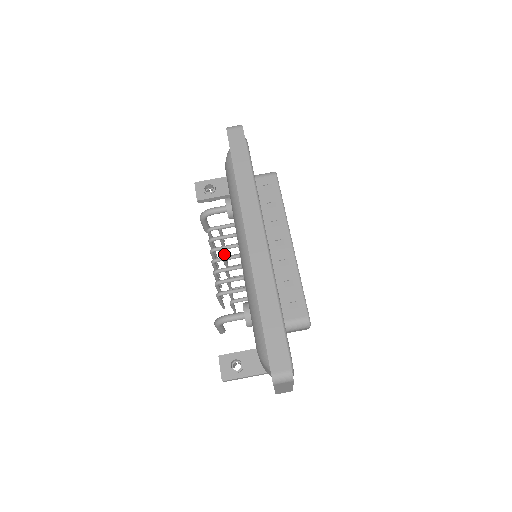
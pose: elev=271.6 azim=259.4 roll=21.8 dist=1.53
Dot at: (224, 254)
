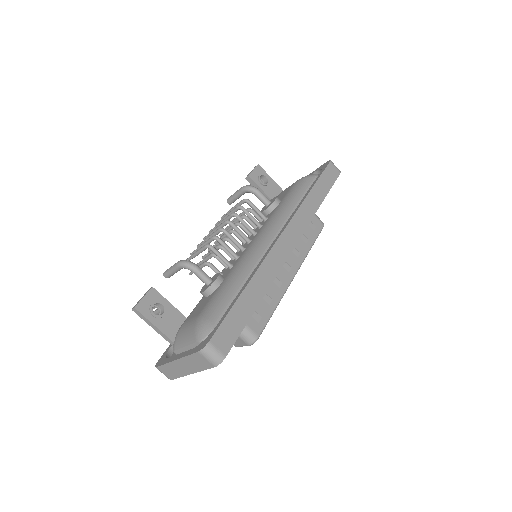
Dot at: (231, 228)
